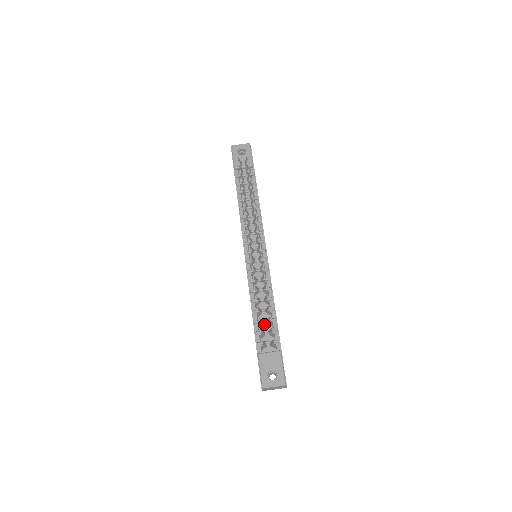
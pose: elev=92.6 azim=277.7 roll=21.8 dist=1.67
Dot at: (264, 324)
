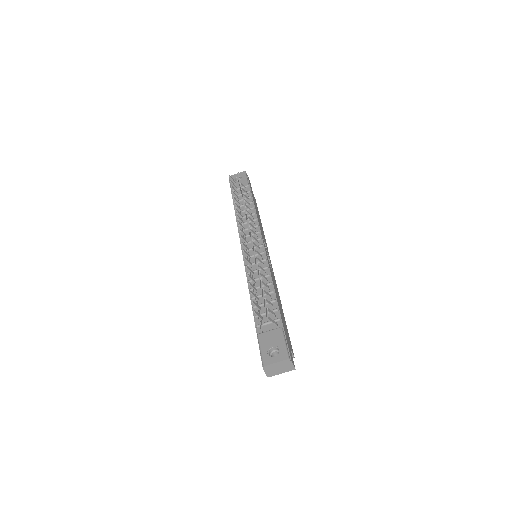
Dot at: (264, 307)
